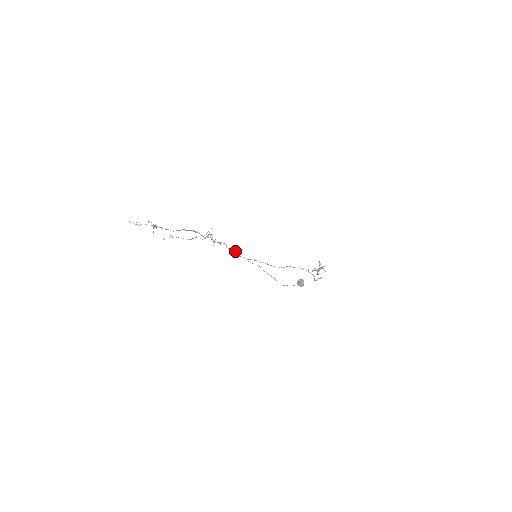
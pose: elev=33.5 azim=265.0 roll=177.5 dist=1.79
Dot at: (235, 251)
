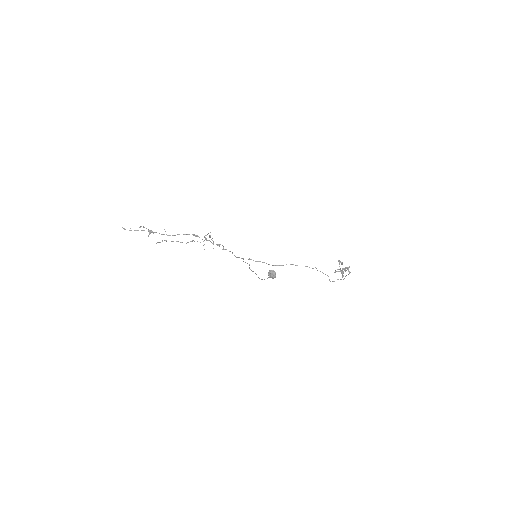
Dot at: occluded
